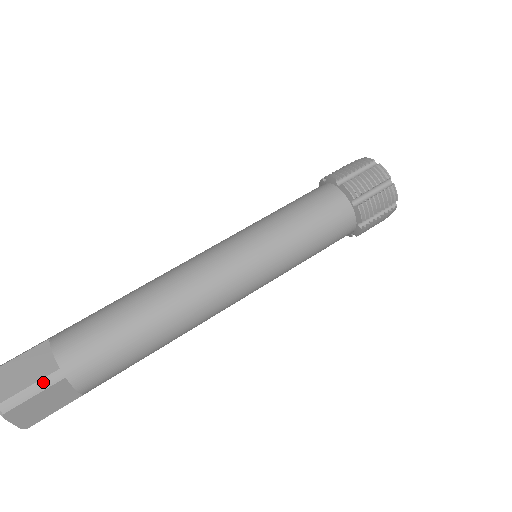
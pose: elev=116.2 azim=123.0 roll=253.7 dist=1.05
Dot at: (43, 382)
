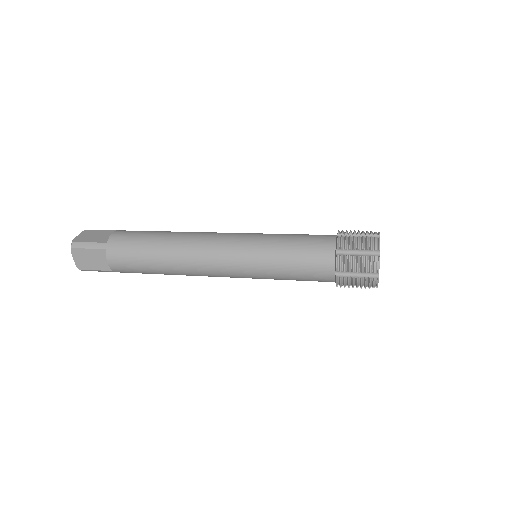
Dot at: occluded
